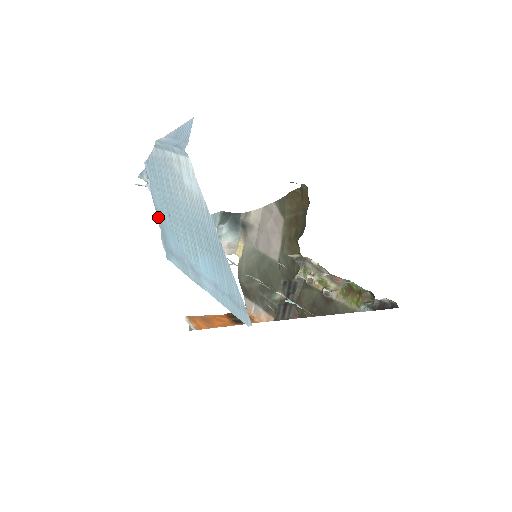
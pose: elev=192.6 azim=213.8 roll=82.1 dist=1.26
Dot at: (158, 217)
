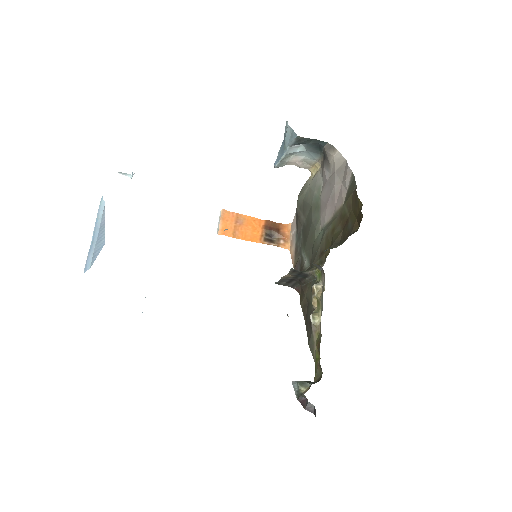
Dot at: occluded
